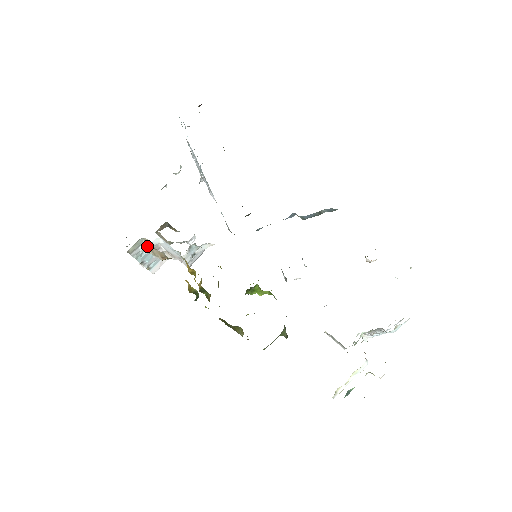
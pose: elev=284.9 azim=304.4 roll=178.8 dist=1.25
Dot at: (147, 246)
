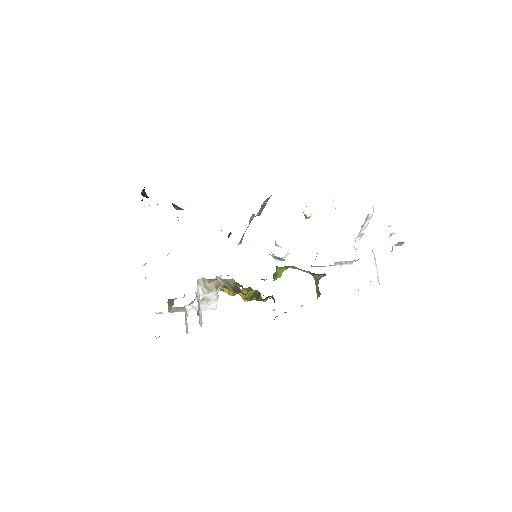
Dot at: (202, 287)
